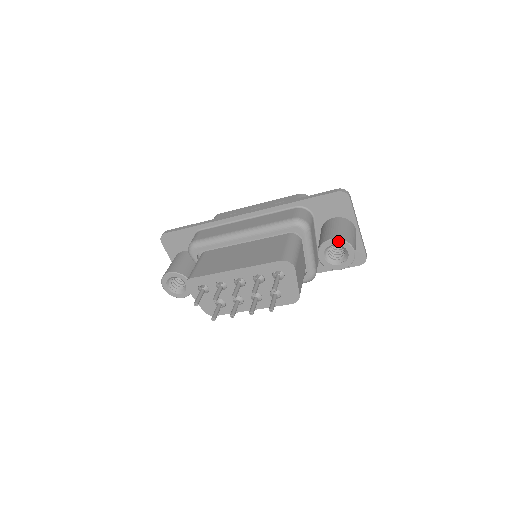
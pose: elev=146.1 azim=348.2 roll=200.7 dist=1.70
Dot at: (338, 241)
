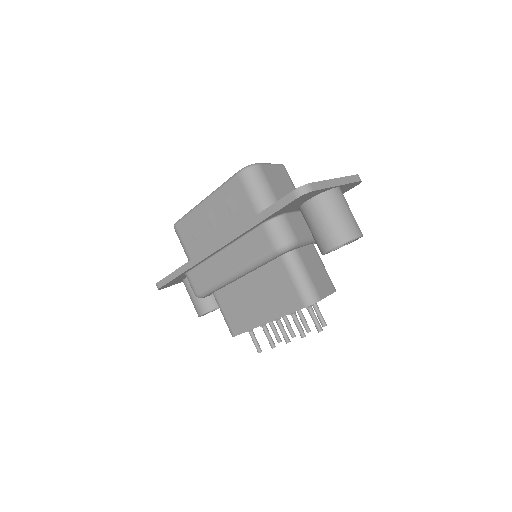
Dot at: occluded
